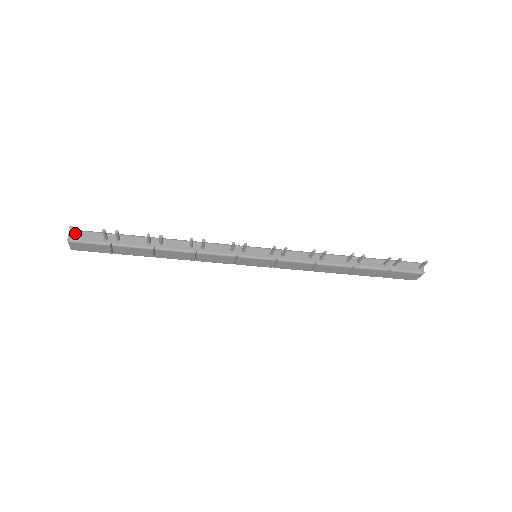
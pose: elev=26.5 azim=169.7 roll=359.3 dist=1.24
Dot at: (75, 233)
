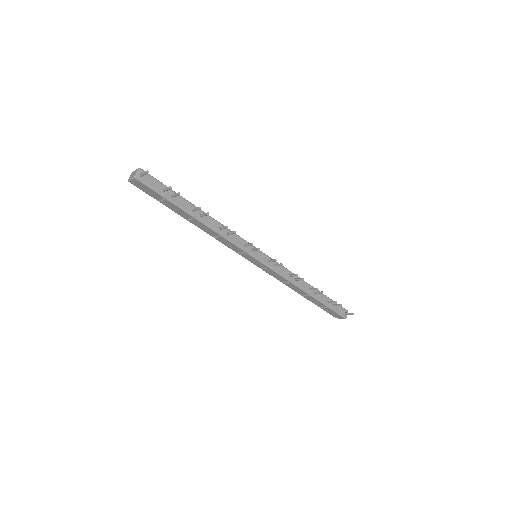
Dot at: occluded
